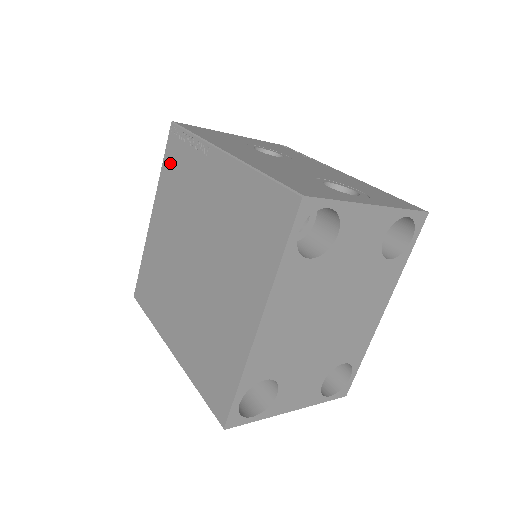
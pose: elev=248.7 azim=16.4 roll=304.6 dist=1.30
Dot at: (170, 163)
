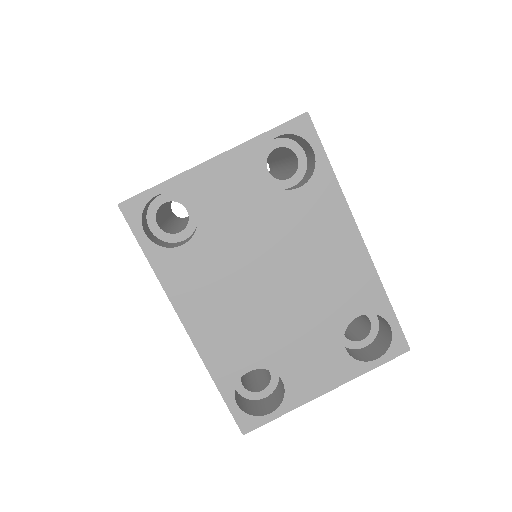
Dot at: occluded
